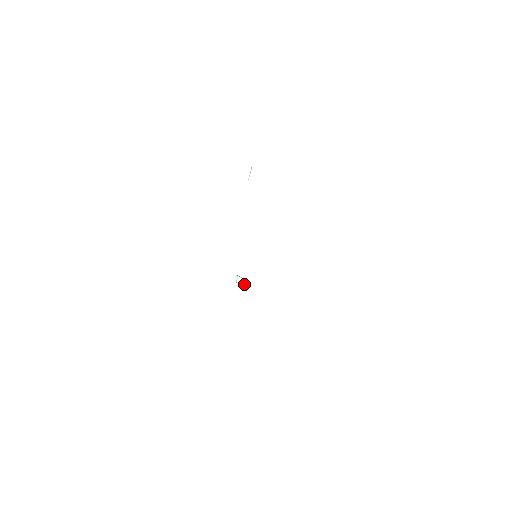
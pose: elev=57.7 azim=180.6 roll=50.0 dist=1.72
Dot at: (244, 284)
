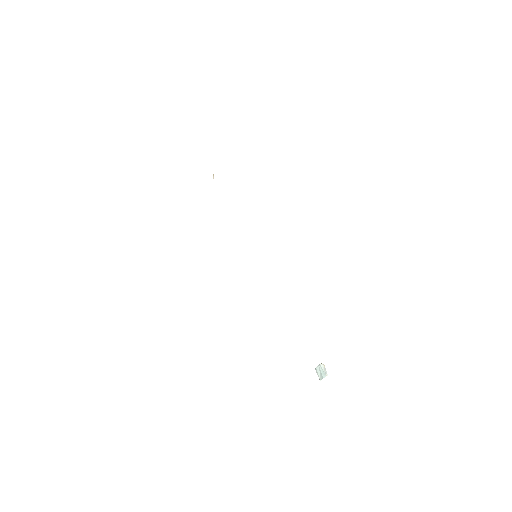
Dot at: (323, 371)
